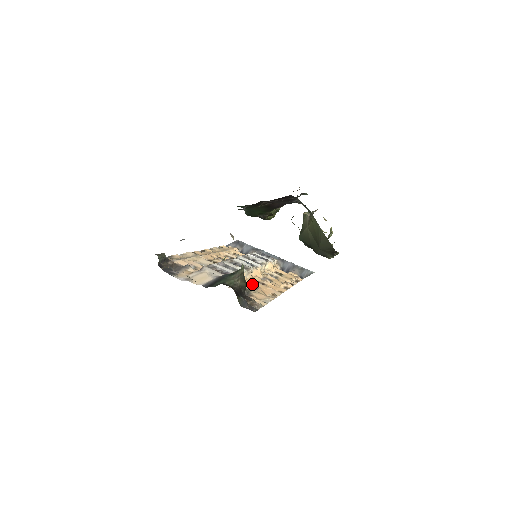
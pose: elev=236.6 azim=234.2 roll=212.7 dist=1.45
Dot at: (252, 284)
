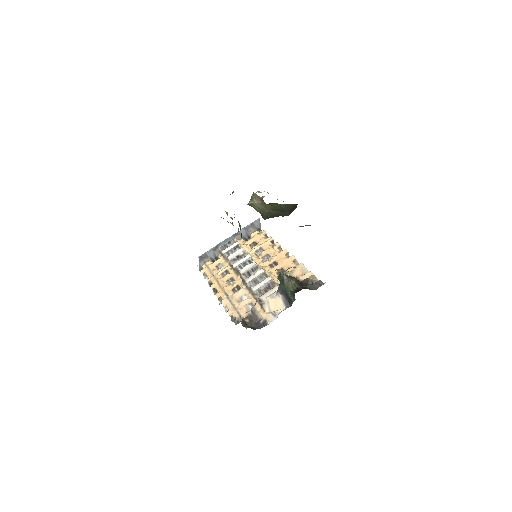
Dot at: (277, 271)
